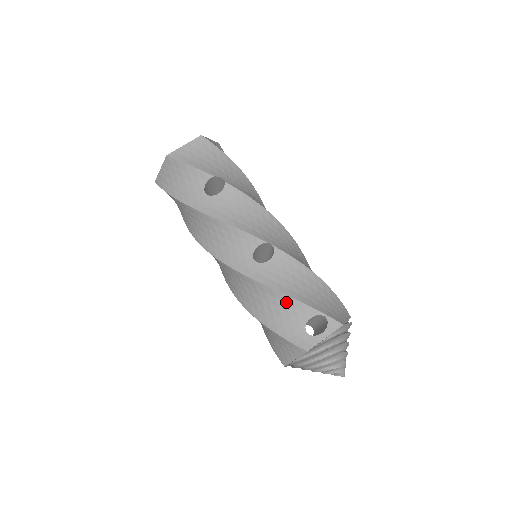
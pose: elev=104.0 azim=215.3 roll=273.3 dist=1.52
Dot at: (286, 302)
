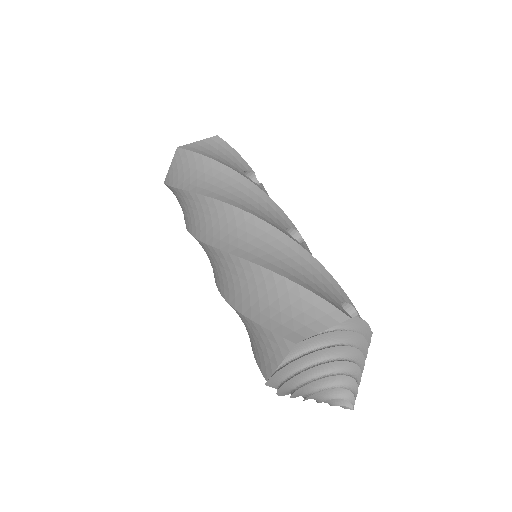
Dot at: (322, 273)
